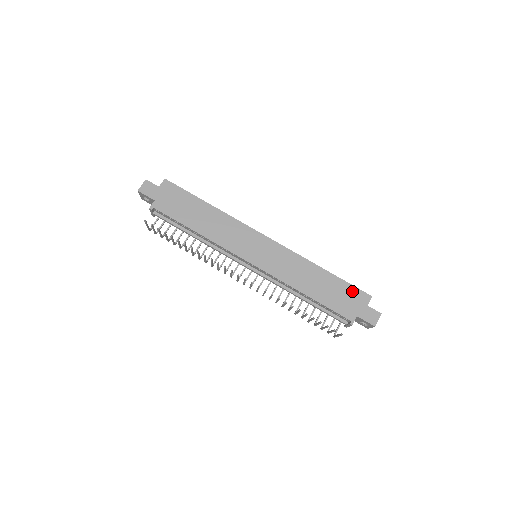
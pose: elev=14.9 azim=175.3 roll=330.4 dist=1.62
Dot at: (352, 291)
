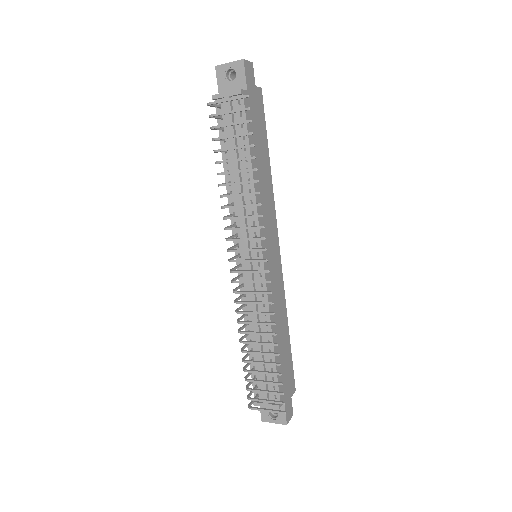
Dot at: (291, 372)
